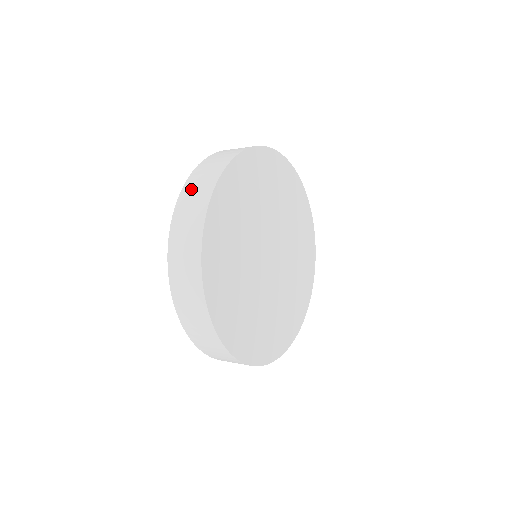
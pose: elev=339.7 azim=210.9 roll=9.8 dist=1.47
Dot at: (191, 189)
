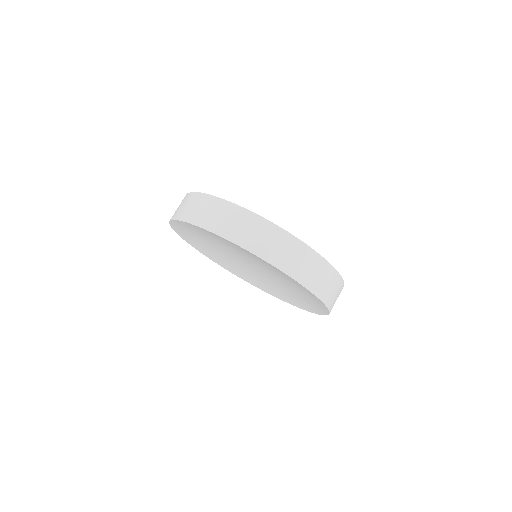
Dot at: (196, 214)
